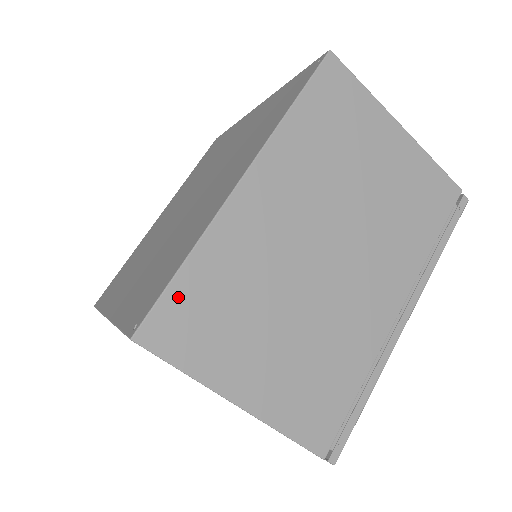
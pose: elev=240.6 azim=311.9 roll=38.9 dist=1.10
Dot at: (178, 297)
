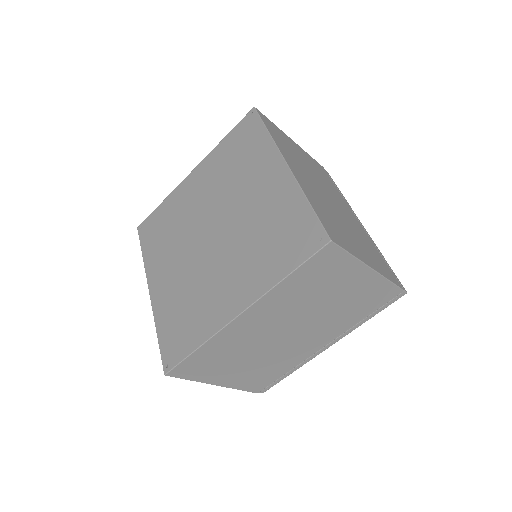
Dot at: (191, 360)
